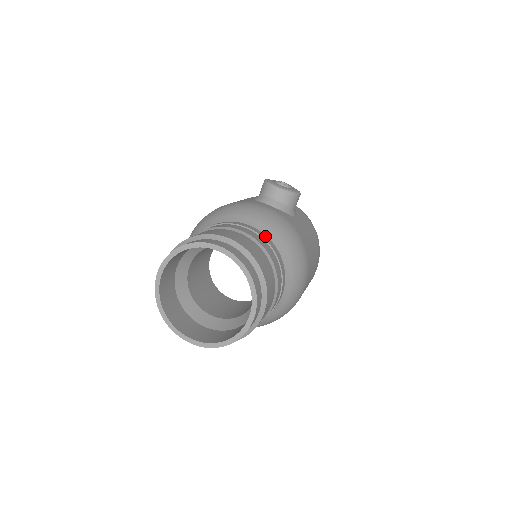
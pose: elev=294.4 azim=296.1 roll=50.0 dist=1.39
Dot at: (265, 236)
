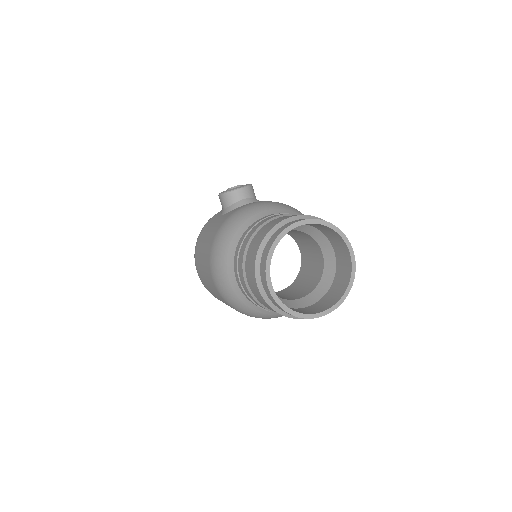
Dot at: occluded
